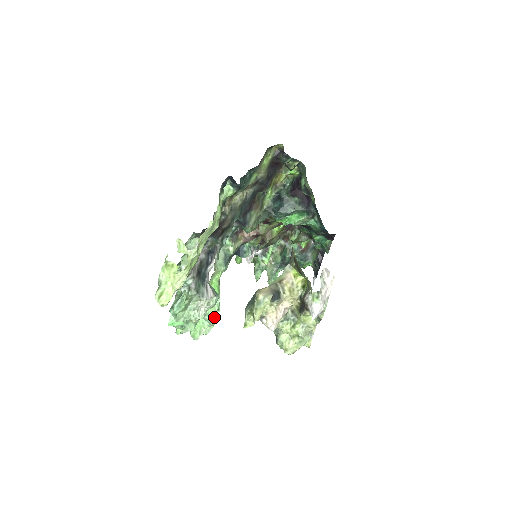
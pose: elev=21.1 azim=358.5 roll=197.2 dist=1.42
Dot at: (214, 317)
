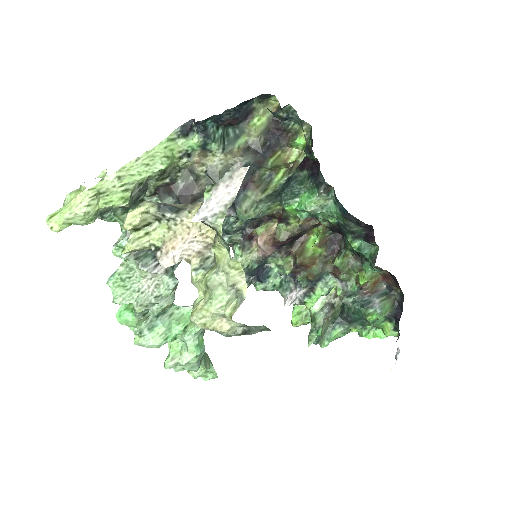
Dot at: (196, 341)
